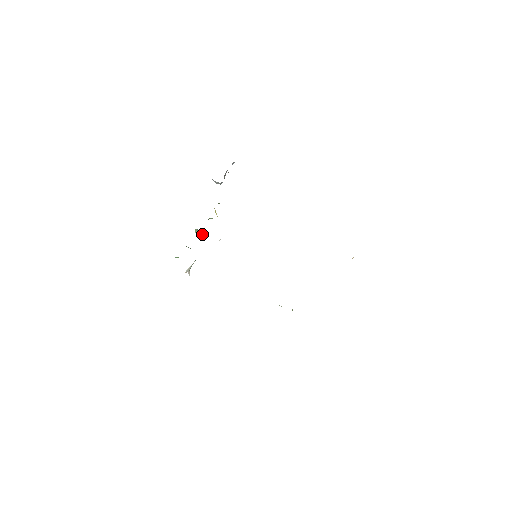
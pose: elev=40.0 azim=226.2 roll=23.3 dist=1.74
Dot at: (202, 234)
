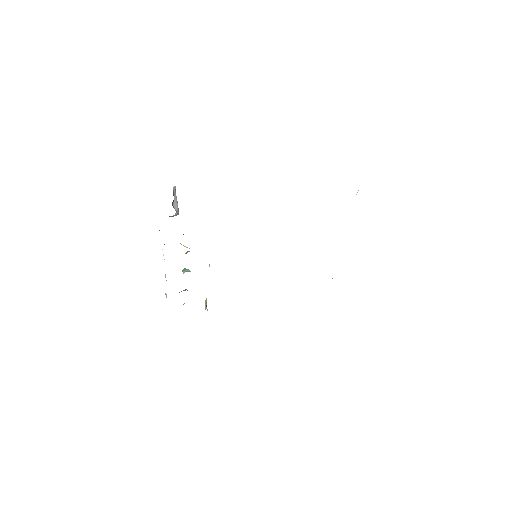
Dot at: (189, 271)
